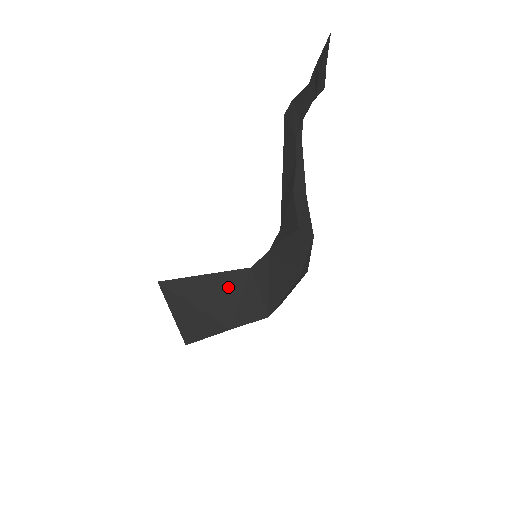
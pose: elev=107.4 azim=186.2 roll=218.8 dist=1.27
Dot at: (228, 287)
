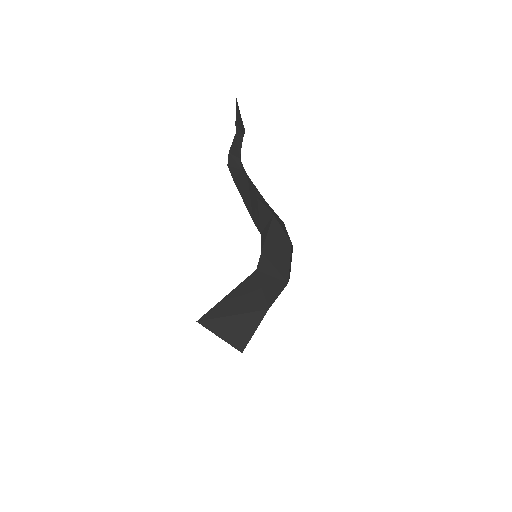
Dot at: (249, 289)
